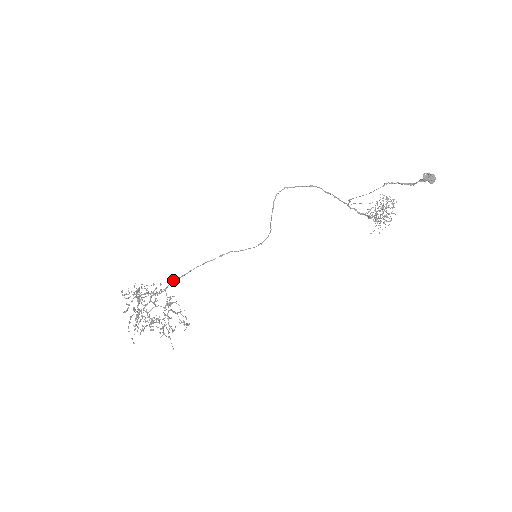
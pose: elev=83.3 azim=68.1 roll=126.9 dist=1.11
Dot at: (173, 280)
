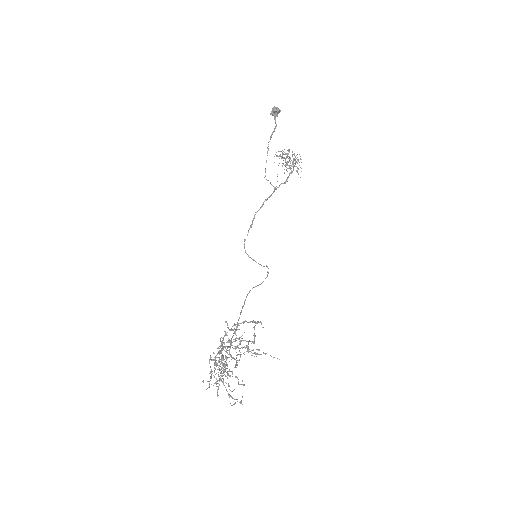
Dot at: (231, 338)
